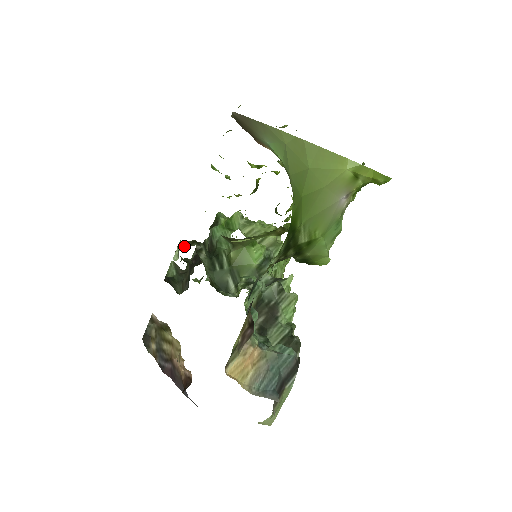
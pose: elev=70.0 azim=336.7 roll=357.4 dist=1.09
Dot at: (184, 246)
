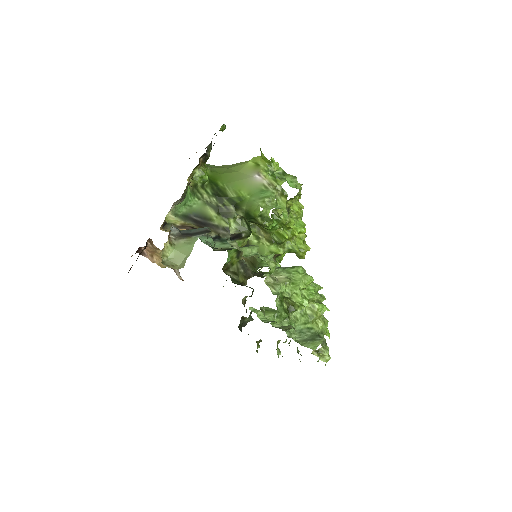
Dot at: occluded
